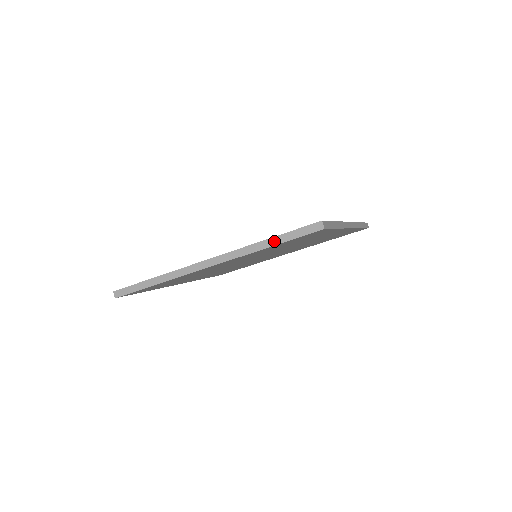
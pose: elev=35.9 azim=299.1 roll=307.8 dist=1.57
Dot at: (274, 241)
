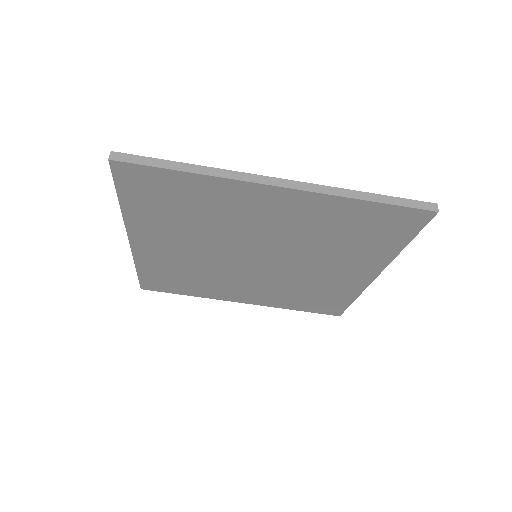
Dot at: occluded
